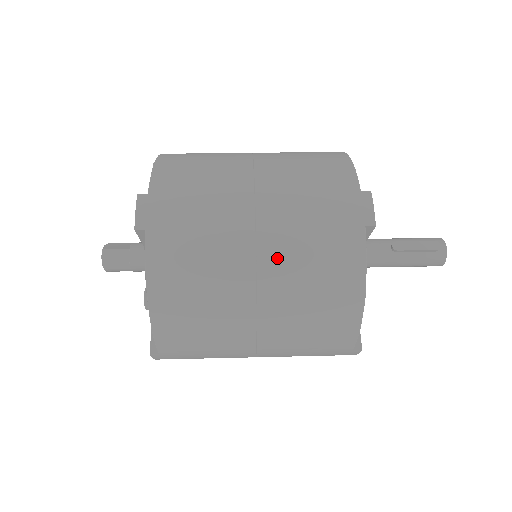
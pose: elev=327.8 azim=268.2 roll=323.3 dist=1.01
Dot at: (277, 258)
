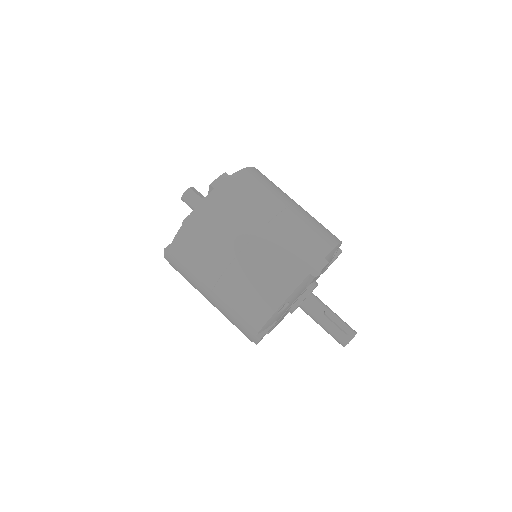
Dot at: (257, 250)
